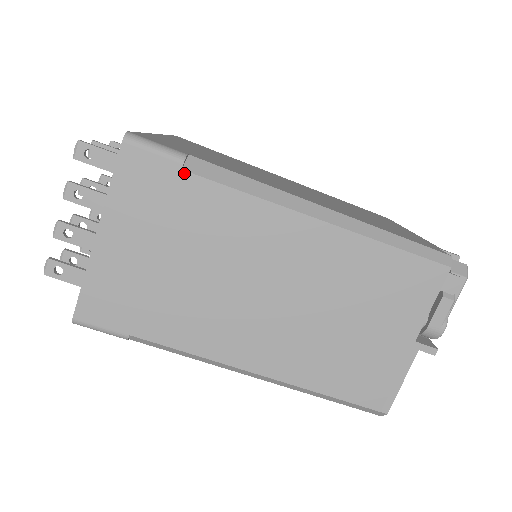
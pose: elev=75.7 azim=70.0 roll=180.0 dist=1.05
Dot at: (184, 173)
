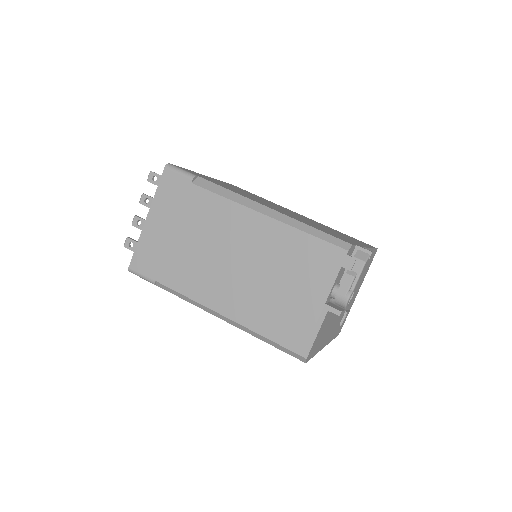
Dot at: (192, 185)
